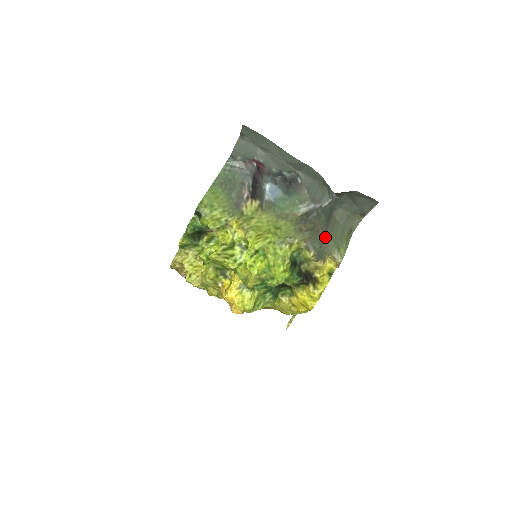
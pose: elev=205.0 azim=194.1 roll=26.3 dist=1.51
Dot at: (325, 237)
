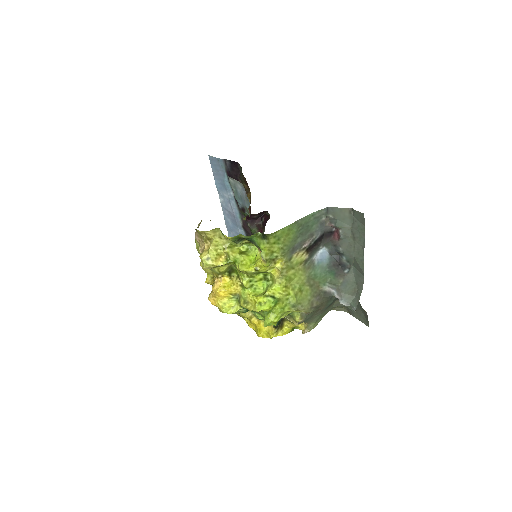
Dot at: (318, 314)
